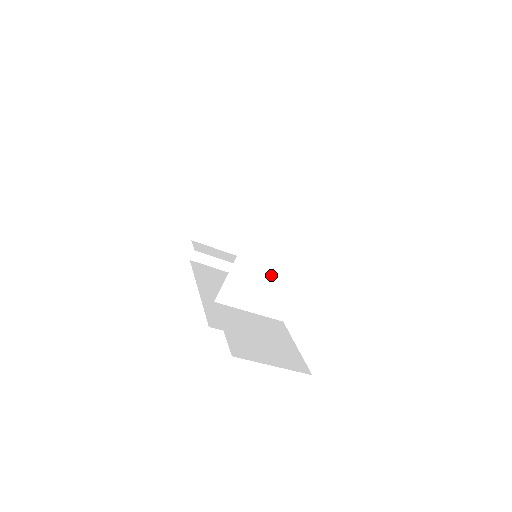
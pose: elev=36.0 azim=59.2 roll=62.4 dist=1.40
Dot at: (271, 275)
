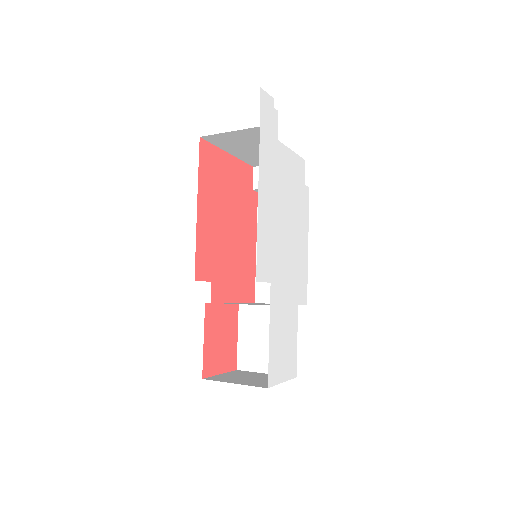
Dot at: occluded
